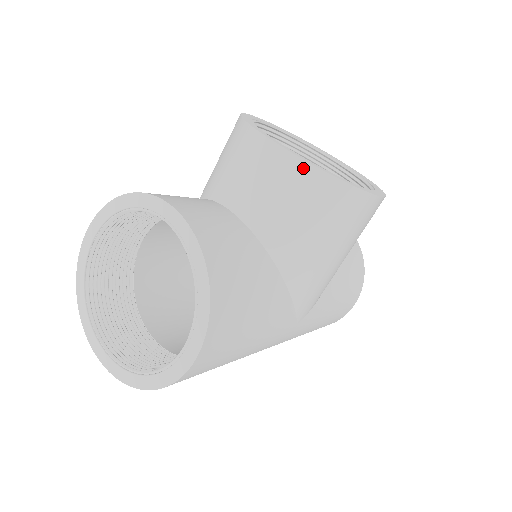
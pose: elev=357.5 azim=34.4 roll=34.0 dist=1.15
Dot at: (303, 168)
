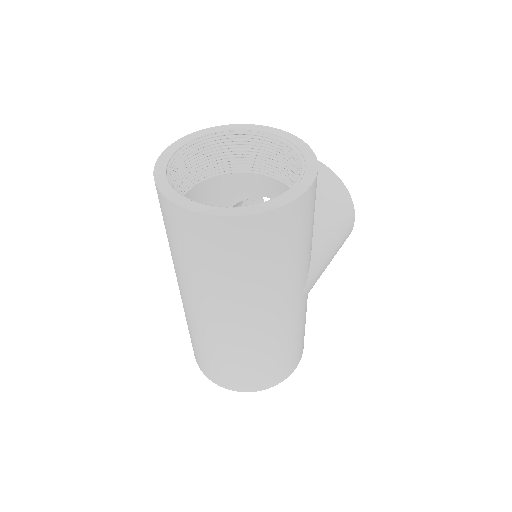
Dot at: (327, 171)
